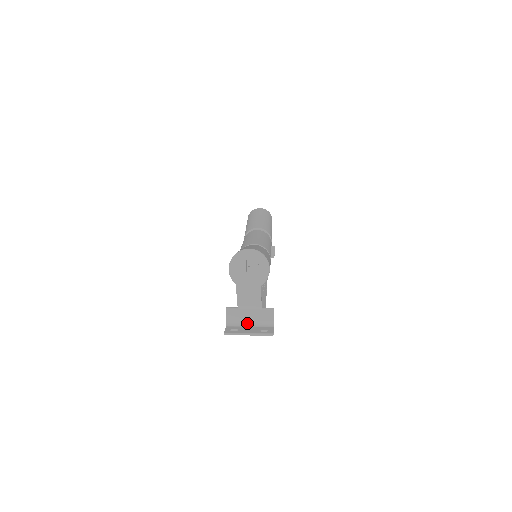
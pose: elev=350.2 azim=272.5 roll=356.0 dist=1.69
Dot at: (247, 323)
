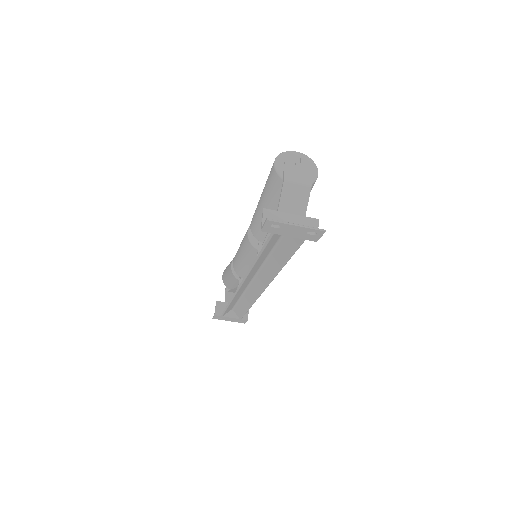
Dot at: occluded
